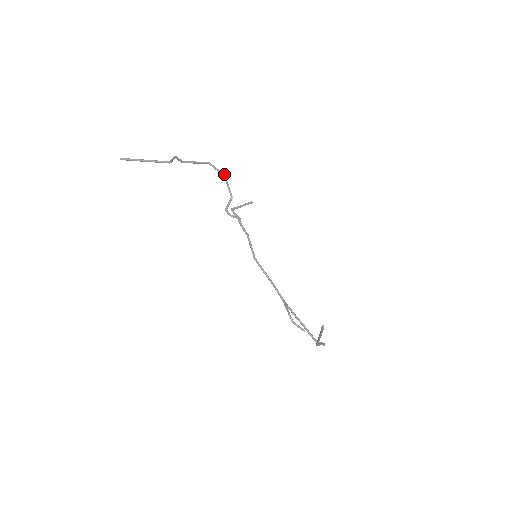
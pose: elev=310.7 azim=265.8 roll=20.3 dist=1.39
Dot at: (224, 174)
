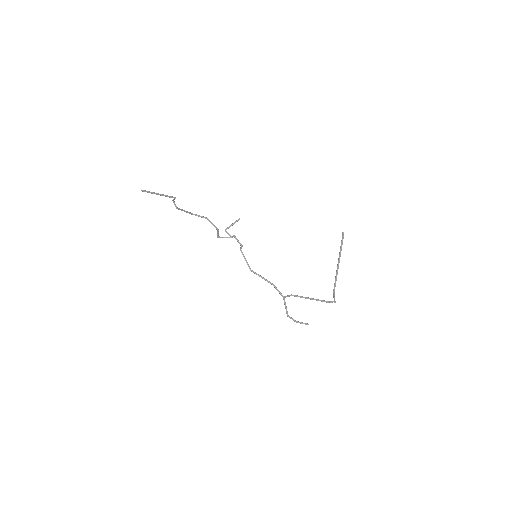
Dot at: (206, 217)
